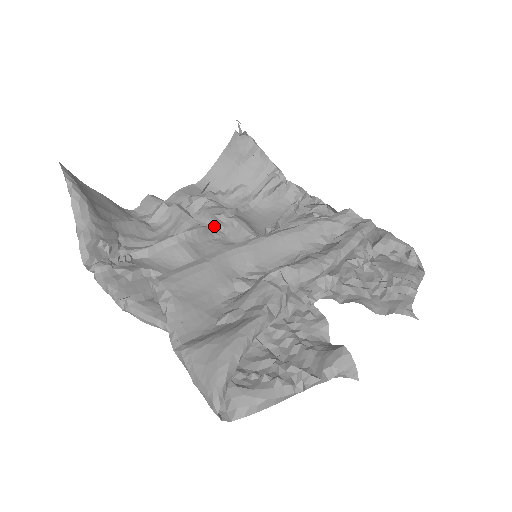
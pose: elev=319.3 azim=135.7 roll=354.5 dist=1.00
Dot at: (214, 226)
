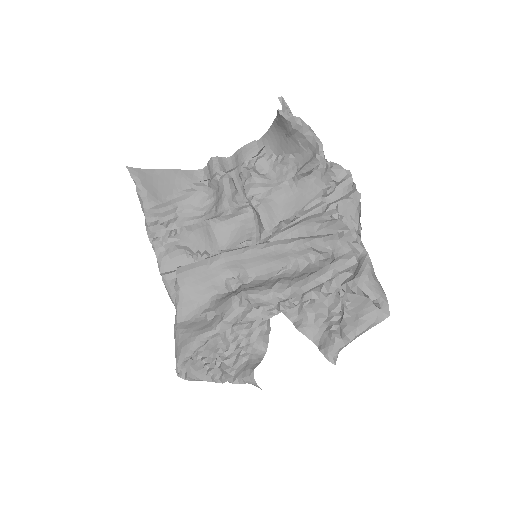
Dot at: occluded
